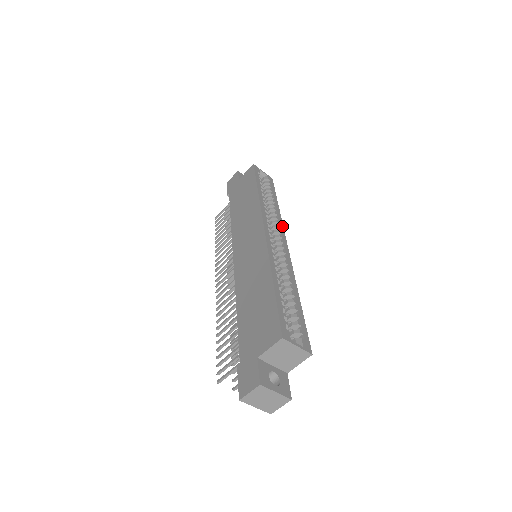
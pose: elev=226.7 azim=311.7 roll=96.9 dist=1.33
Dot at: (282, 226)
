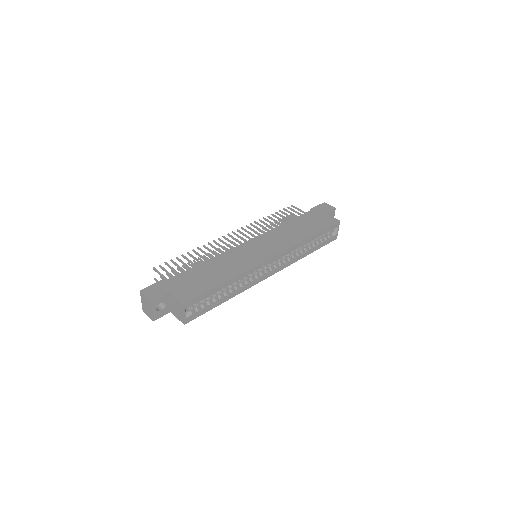
Dot at: (288, 265)
